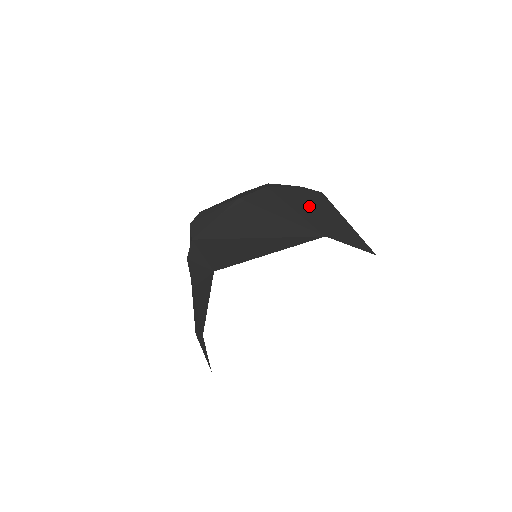
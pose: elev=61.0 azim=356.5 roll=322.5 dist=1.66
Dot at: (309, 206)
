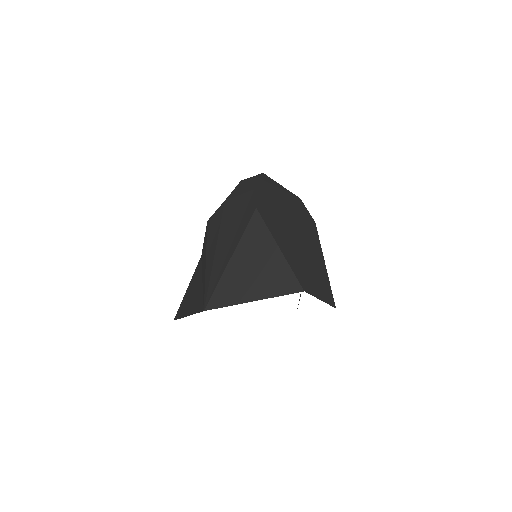
Dot at: (230, 243)
